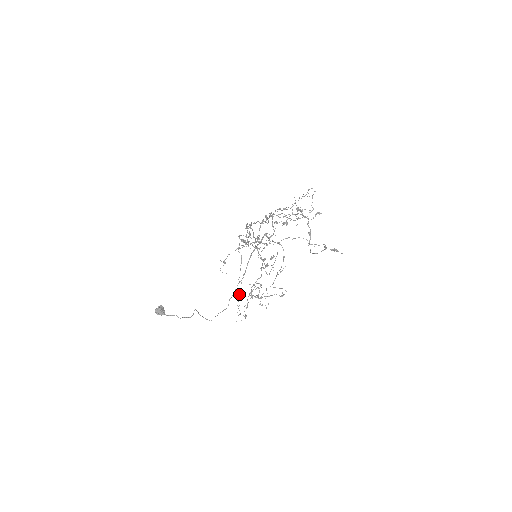
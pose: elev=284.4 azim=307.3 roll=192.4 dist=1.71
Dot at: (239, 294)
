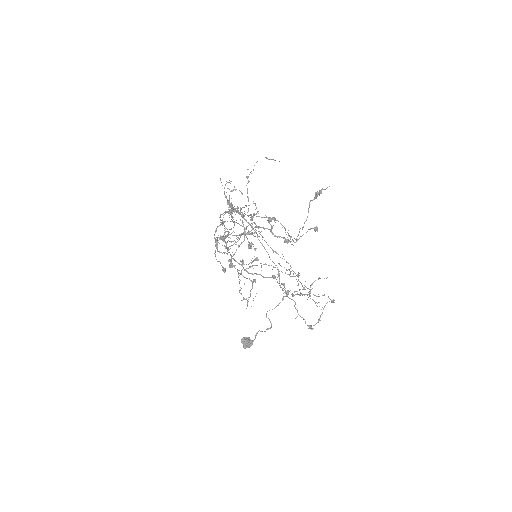
Dot at: occluded
